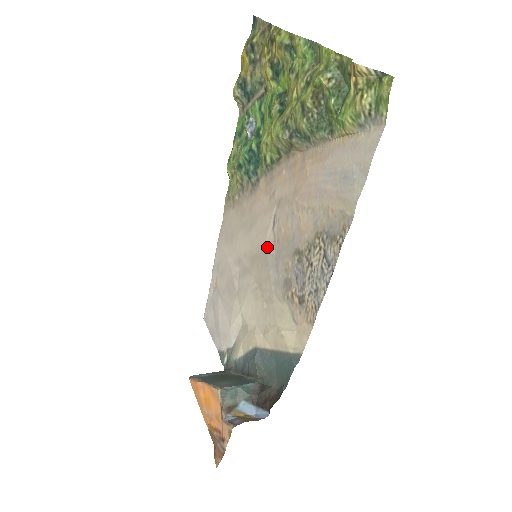
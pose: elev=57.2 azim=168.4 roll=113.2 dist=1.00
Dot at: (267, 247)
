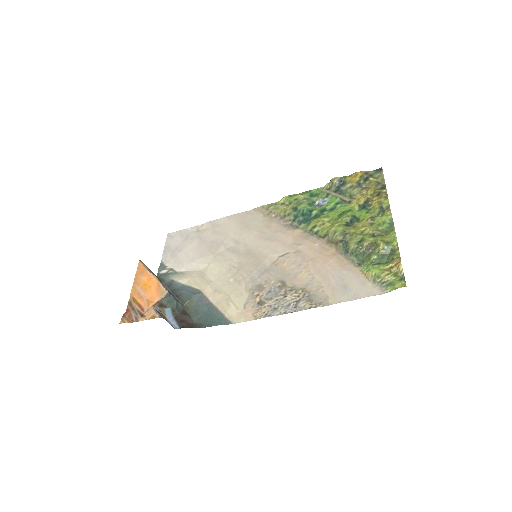
Dot at: (266, 259)
